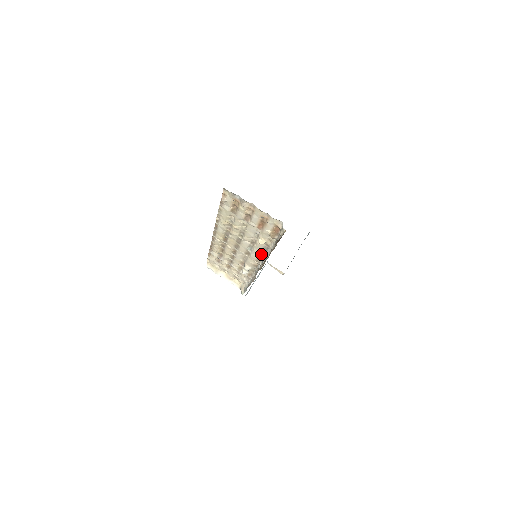
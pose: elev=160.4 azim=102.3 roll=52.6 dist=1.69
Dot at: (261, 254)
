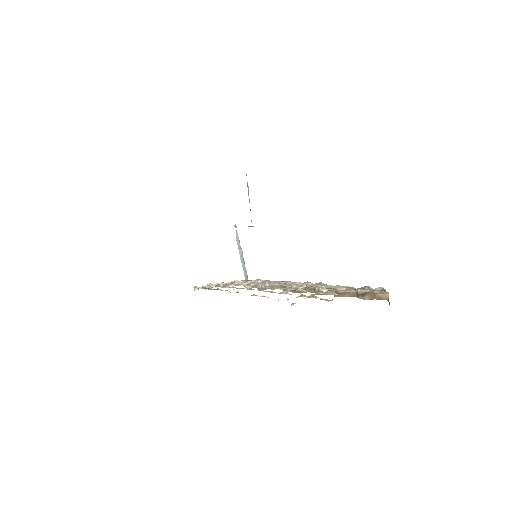
Dot at: occluded
